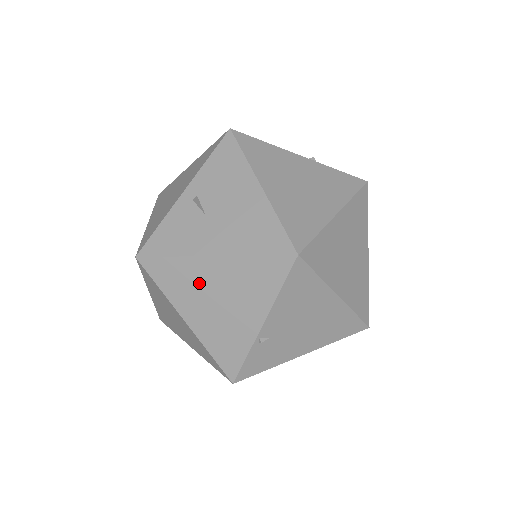
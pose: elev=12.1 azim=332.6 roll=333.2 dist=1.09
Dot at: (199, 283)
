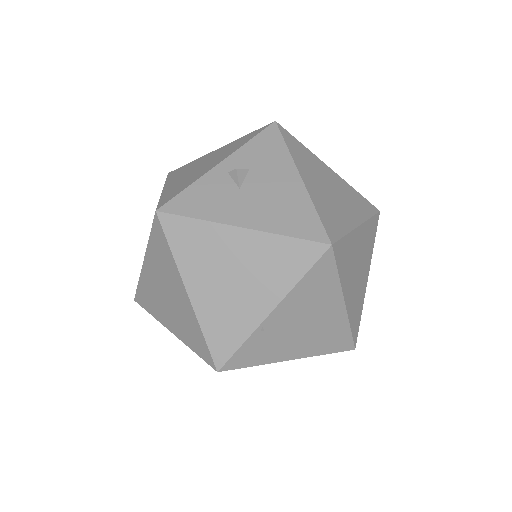
Dot at: (217, 253)
